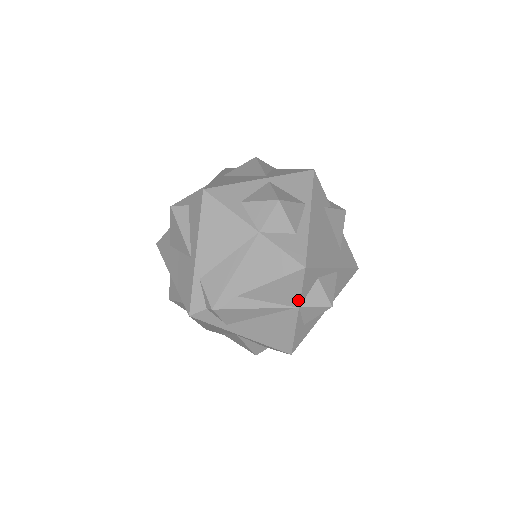
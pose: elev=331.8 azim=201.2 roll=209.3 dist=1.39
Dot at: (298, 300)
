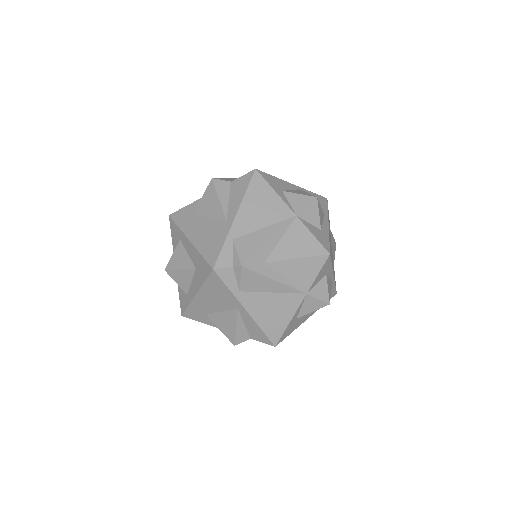
Dot at: (309, 286)
